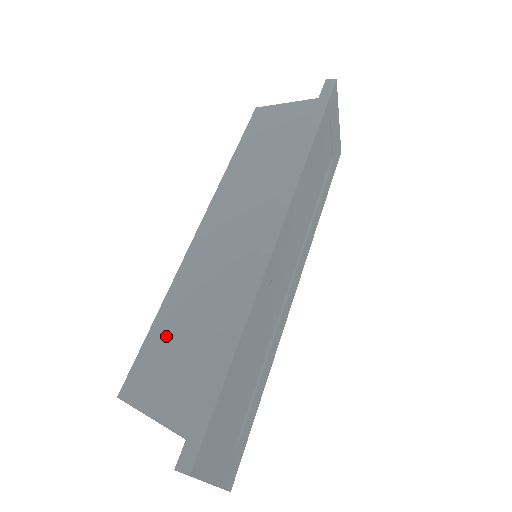
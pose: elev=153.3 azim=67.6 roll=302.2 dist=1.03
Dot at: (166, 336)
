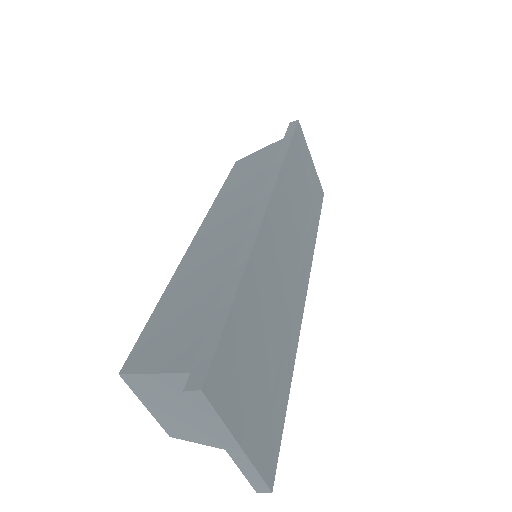
Dot at: (169, 311)
